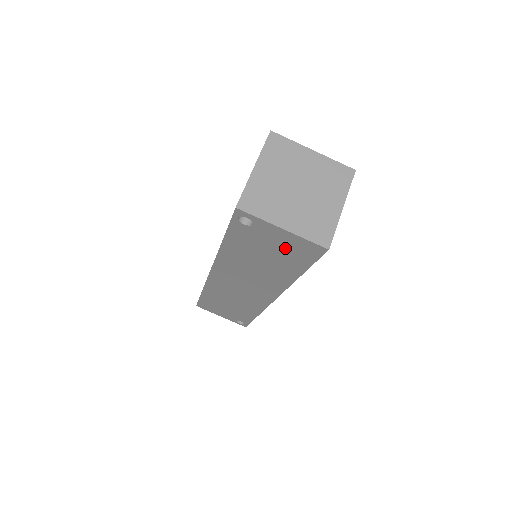
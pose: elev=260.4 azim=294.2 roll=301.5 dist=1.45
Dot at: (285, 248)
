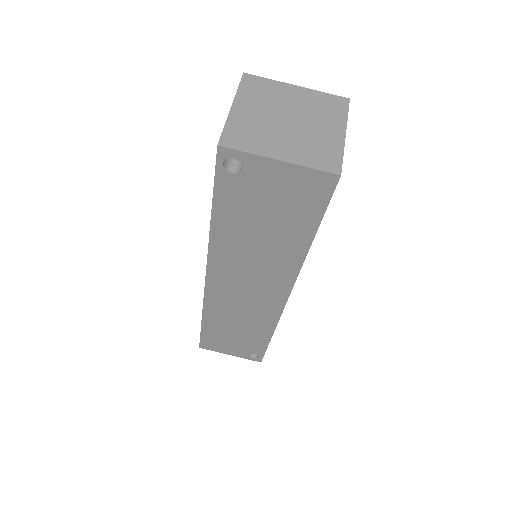
Dot at: (287, 196)
